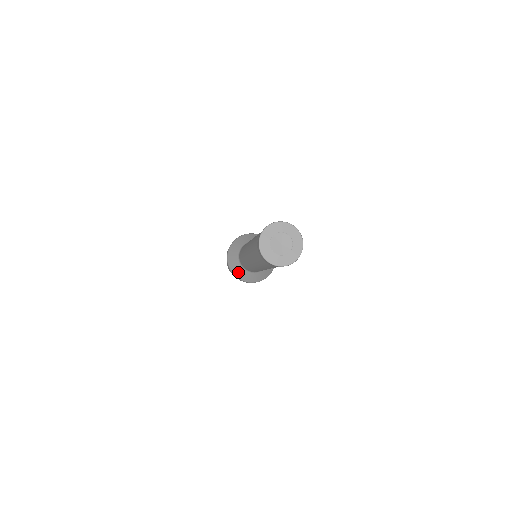
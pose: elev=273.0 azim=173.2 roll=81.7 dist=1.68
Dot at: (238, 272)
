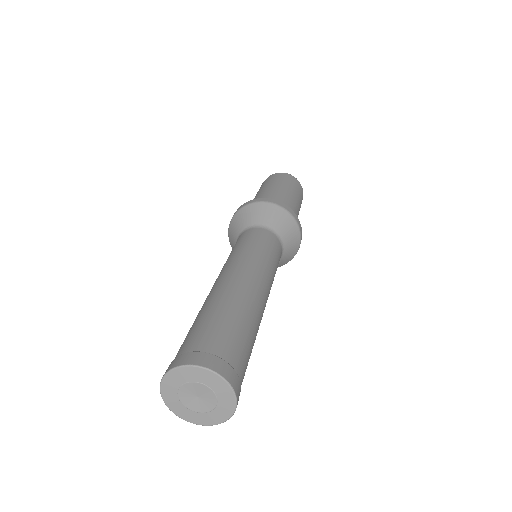
Dot at: occluded
